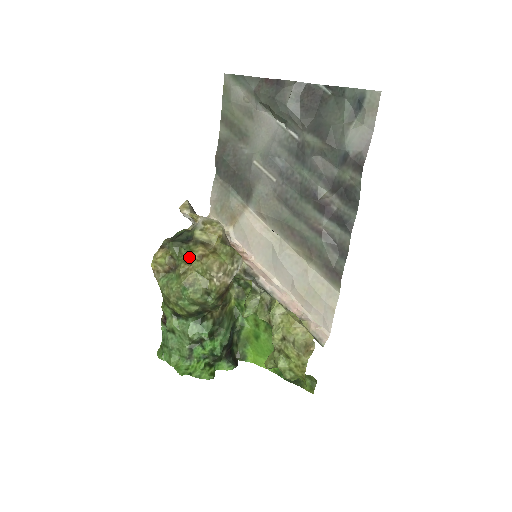
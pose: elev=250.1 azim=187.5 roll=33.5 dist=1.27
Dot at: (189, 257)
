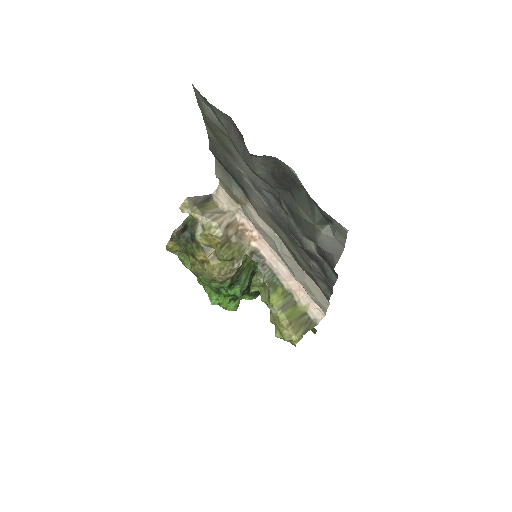
Dot at: (194, 255)
